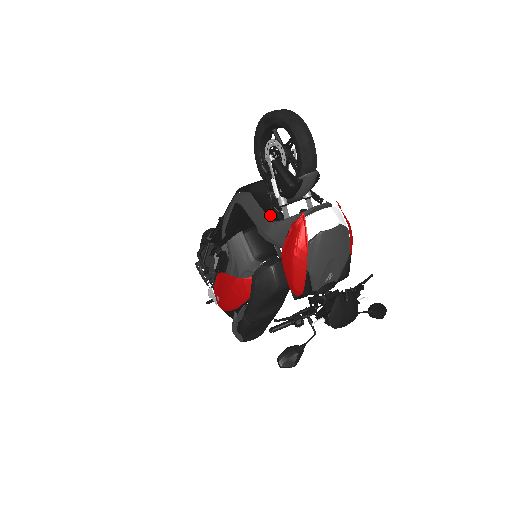
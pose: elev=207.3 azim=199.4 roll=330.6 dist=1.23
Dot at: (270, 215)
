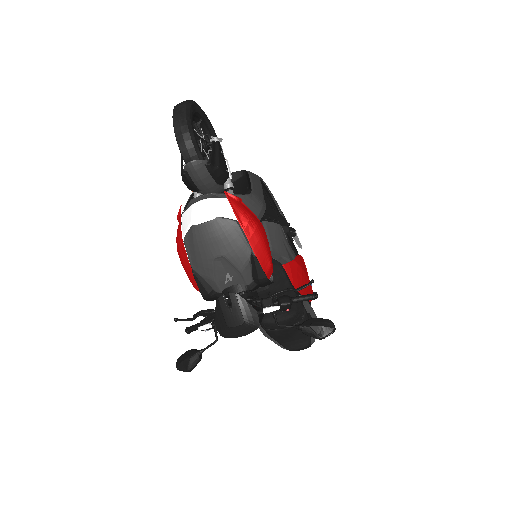
Dot at: occluded
